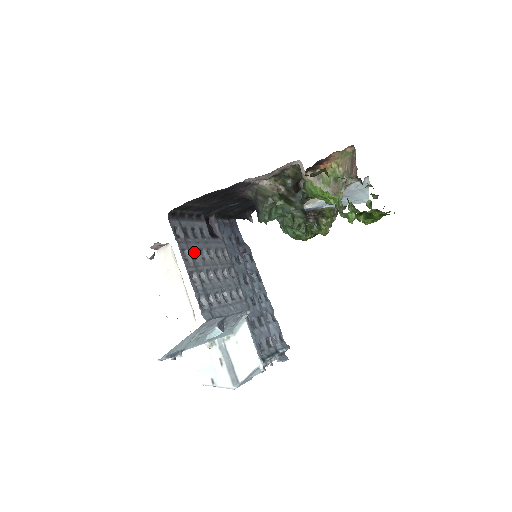
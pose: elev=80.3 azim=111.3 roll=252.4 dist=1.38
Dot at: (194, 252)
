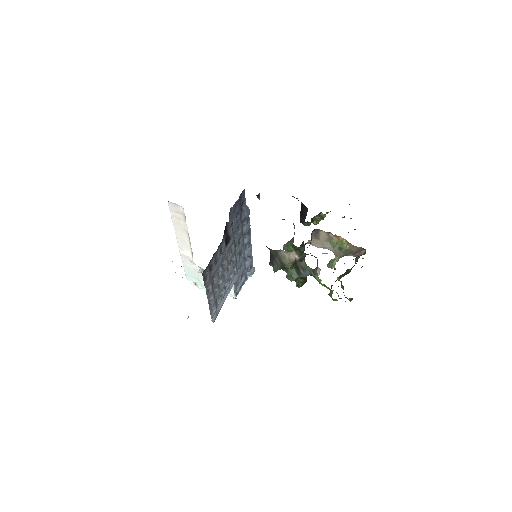
Dot at: (213, 277)
